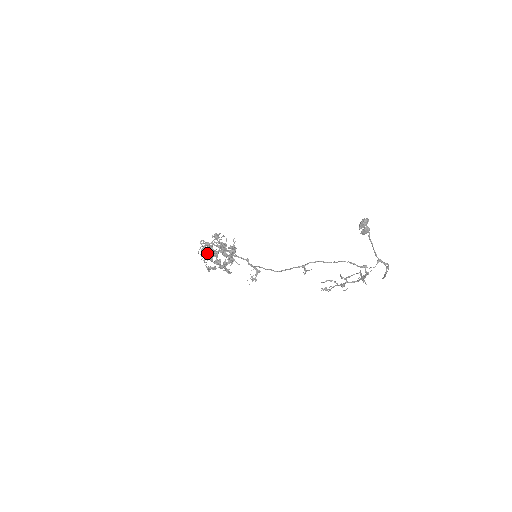
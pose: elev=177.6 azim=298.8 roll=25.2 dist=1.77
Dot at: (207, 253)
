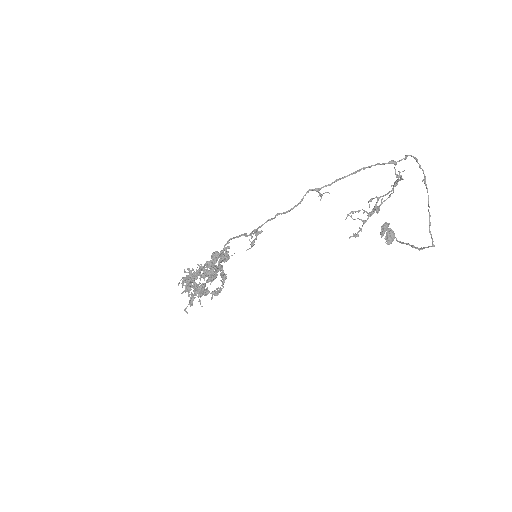
Dot at: occluded
